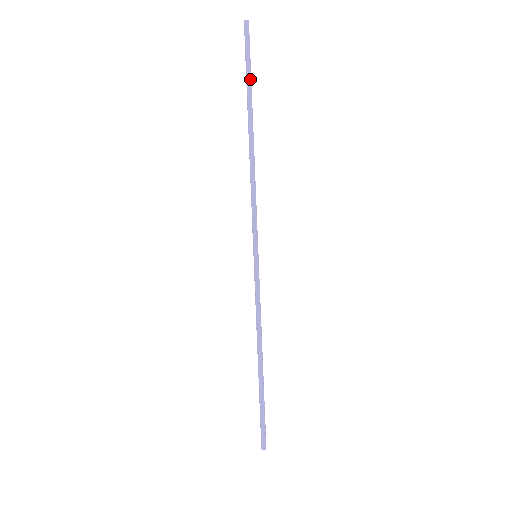
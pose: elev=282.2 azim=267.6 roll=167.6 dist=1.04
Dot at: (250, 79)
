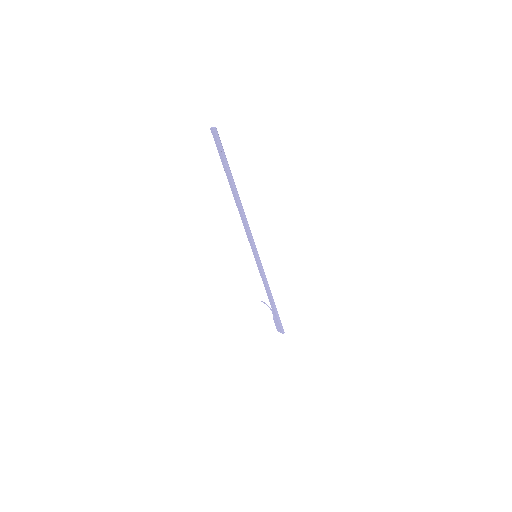
Dot at: (228, 165)
